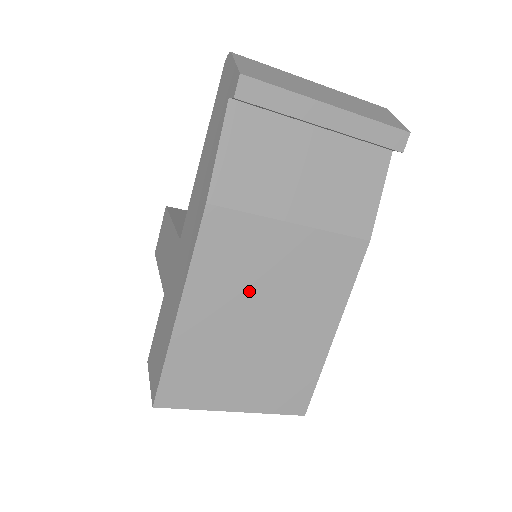
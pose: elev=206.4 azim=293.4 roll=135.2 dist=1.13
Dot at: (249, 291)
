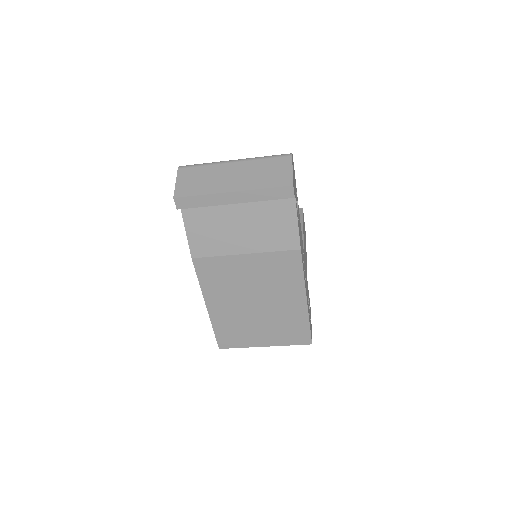
Dot at: (239, 291)
